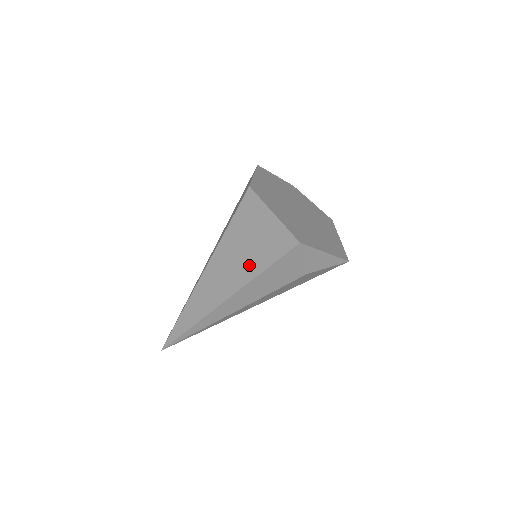
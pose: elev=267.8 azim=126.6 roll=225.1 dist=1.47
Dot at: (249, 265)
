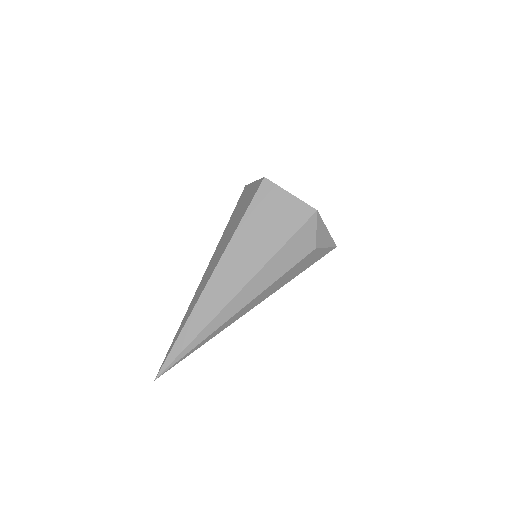
Dot at: (268, 244)
